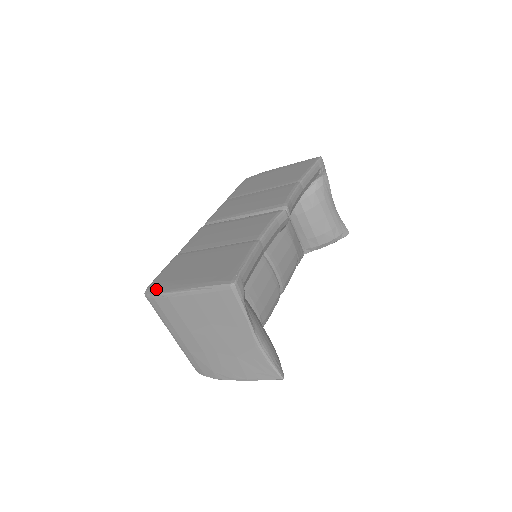
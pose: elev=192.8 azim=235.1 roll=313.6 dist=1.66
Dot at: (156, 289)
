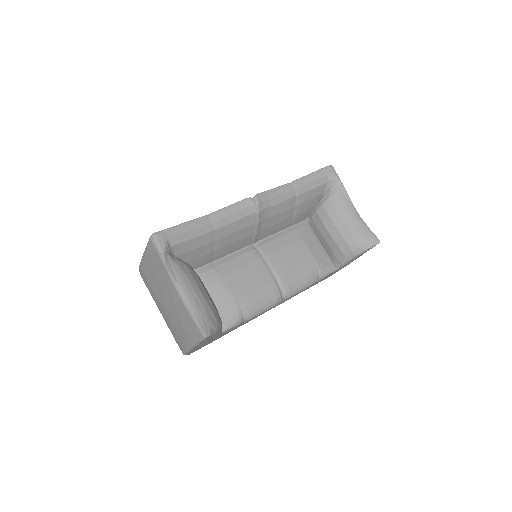
Dot at: occluded
